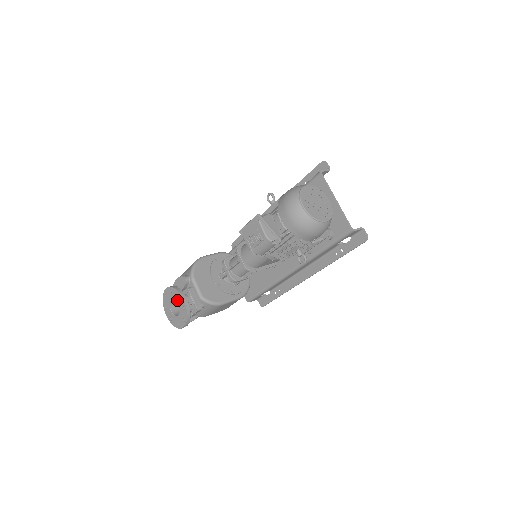
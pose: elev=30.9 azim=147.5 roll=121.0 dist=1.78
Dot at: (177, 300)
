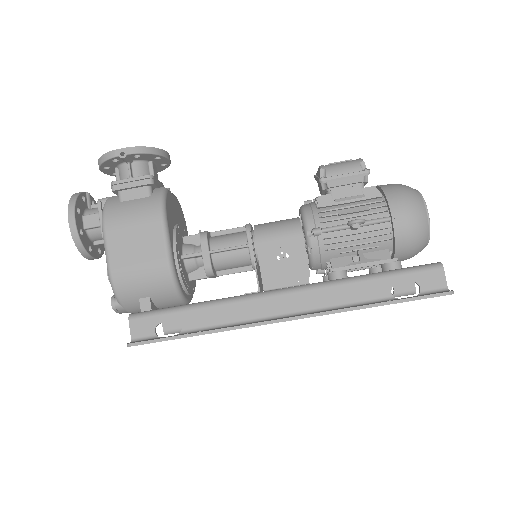
Dot at: occluded
